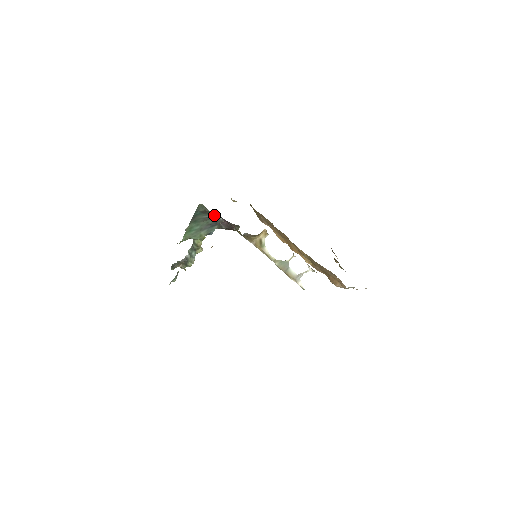
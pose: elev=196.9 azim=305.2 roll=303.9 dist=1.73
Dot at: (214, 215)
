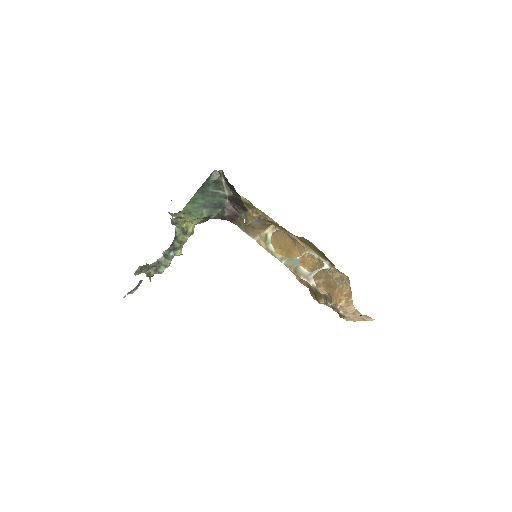
Dot at: (223, 192)
